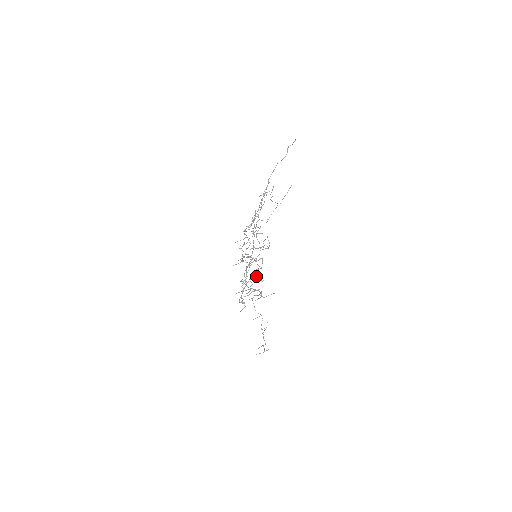
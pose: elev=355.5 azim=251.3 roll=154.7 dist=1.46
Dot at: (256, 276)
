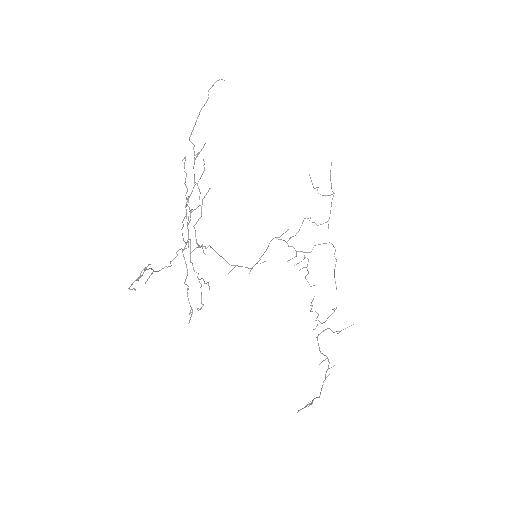
Dot at: (174, 258)
